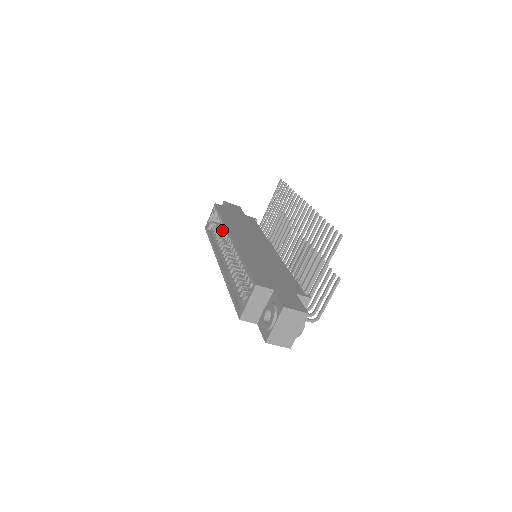
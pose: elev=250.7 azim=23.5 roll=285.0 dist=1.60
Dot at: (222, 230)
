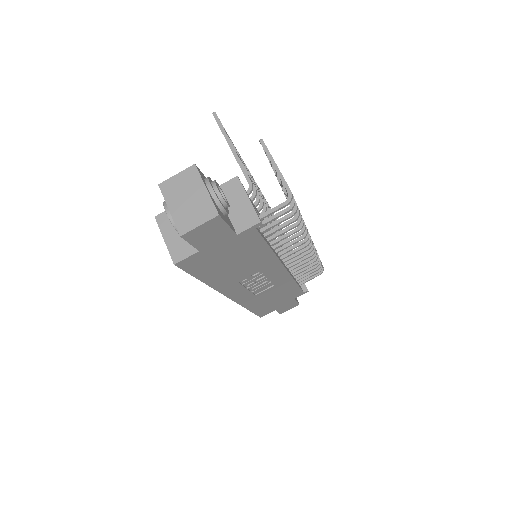
Dot at: occluded
